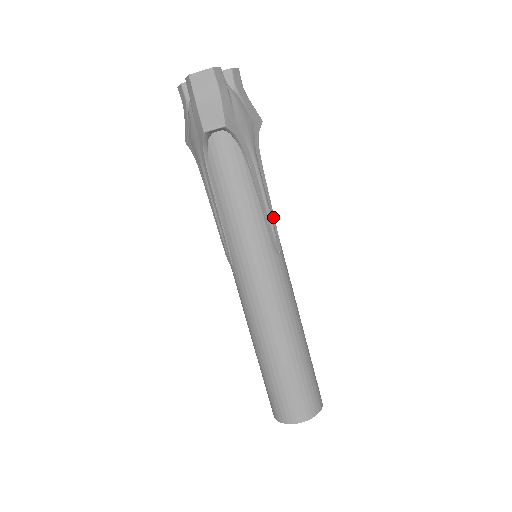
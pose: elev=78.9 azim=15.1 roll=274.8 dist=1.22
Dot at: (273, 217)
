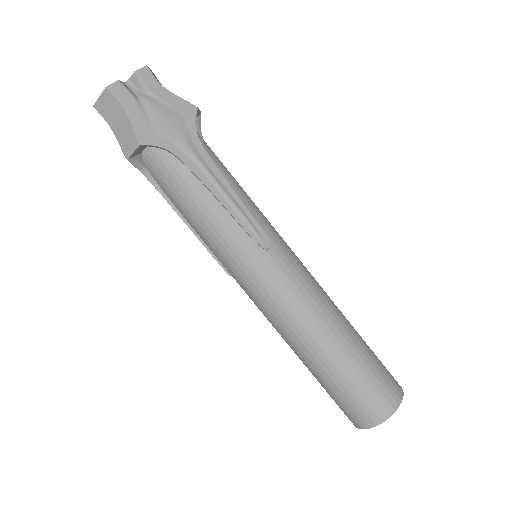
Dot at: (246, 211)
